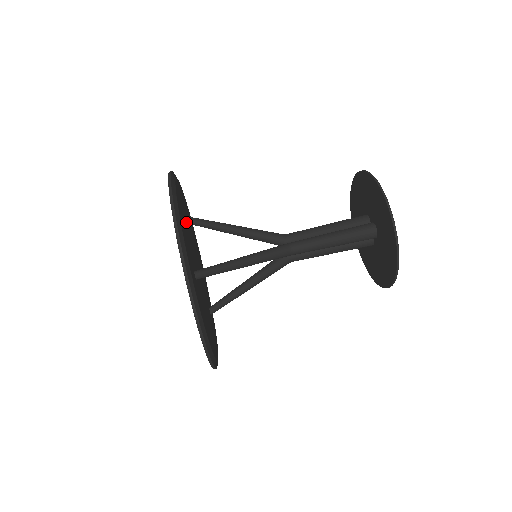
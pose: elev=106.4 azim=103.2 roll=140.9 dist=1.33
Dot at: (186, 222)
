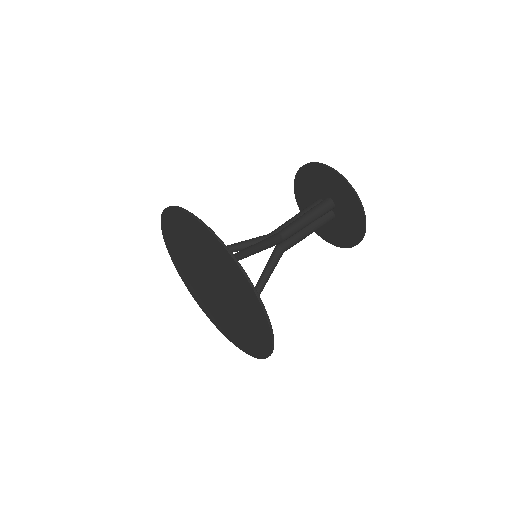
Dot at: occluded
